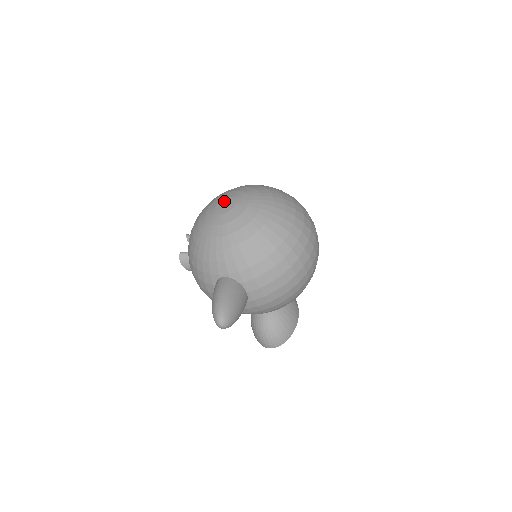
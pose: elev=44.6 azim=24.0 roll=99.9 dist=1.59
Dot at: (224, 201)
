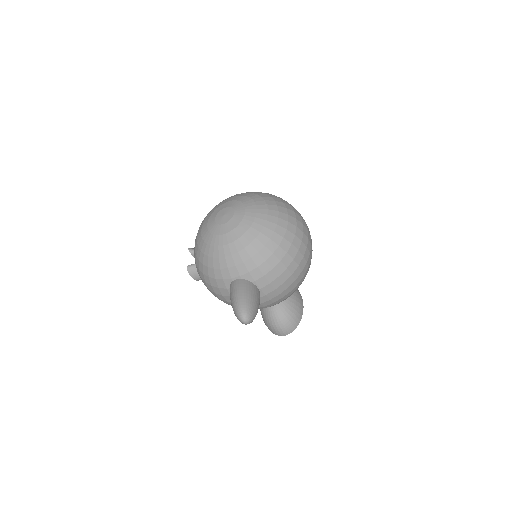
Dot at: (222, 212)
